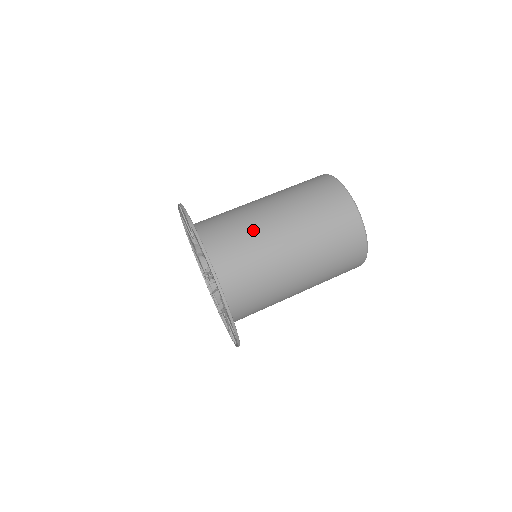
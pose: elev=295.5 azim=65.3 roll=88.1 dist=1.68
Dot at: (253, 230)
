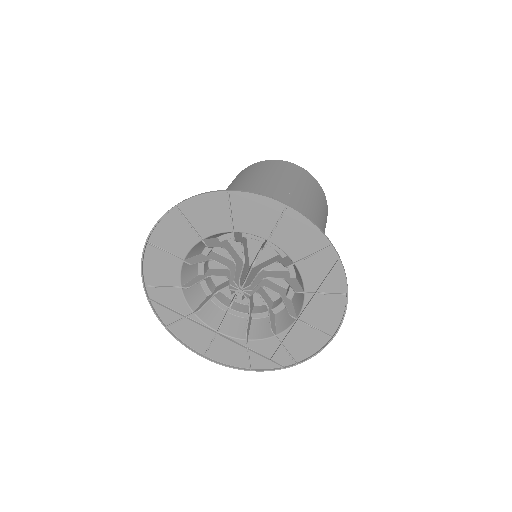
Dot at: occluded
